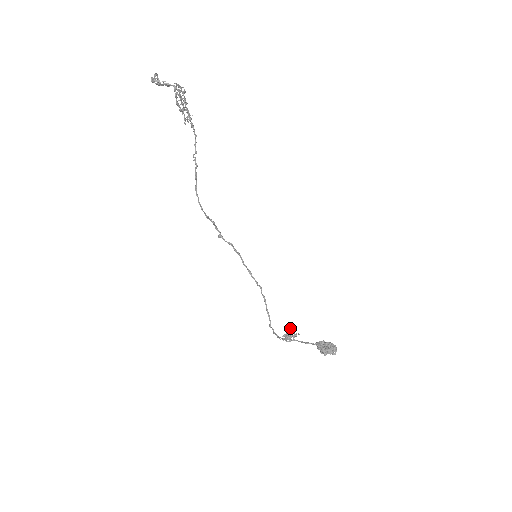
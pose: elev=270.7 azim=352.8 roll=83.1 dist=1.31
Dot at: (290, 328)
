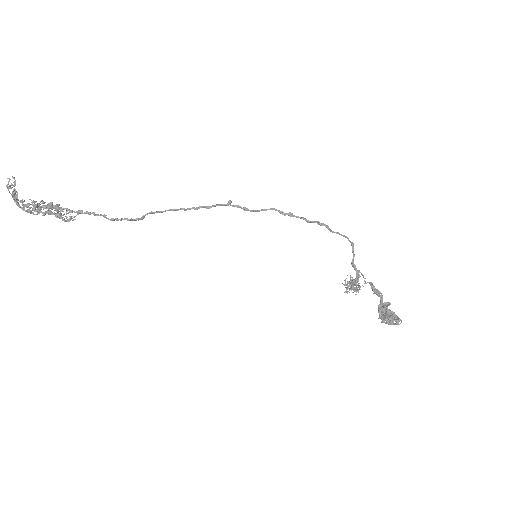
Dot at: (345, 287)
